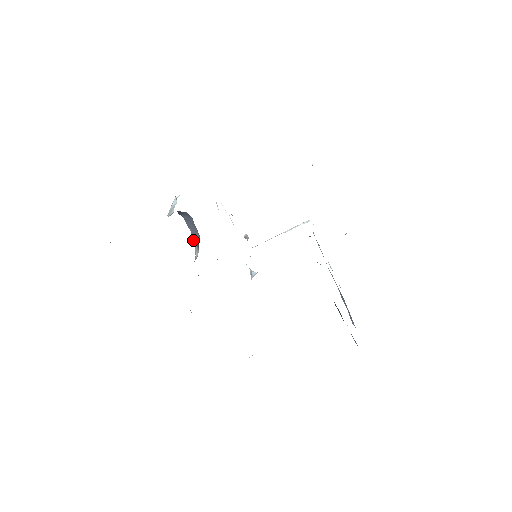
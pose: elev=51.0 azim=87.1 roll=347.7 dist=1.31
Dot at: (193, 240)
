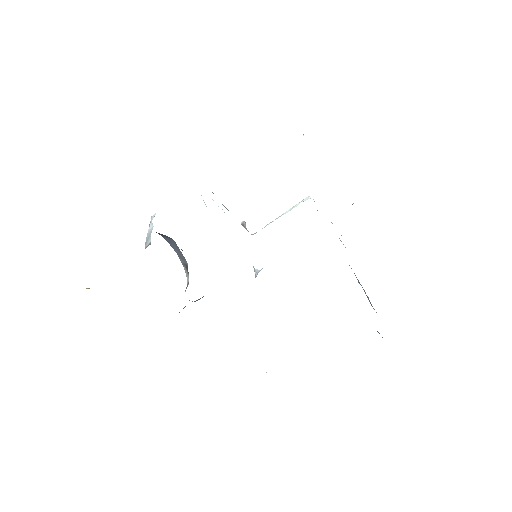
Dot at: (181, 262)
